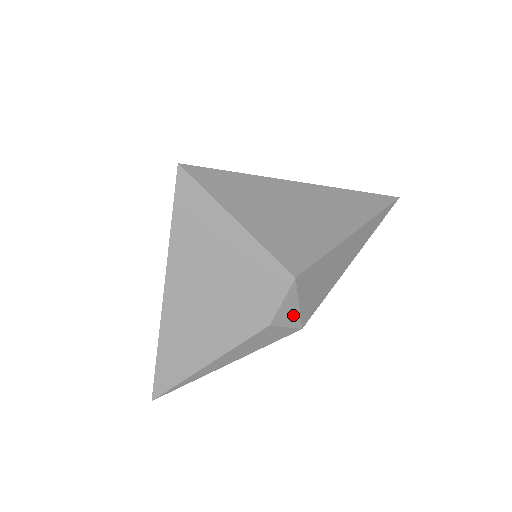
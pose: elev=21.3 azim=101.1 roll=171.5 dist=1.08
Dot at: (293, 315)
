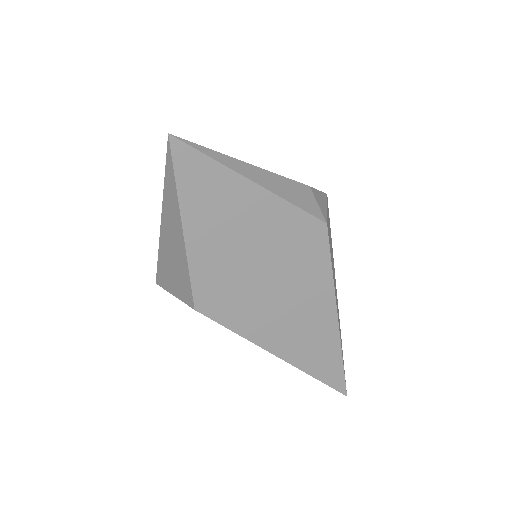
Dot at: (323, 207)
